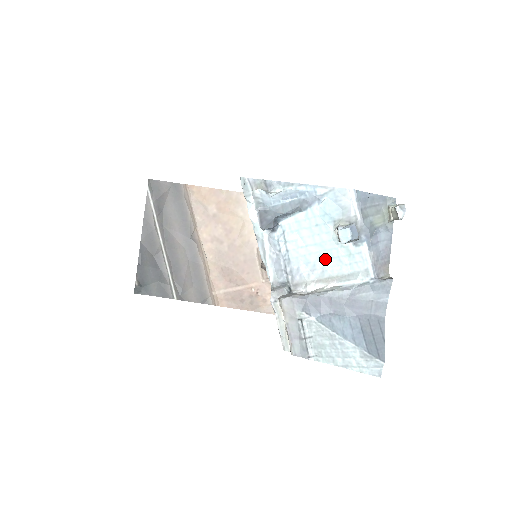
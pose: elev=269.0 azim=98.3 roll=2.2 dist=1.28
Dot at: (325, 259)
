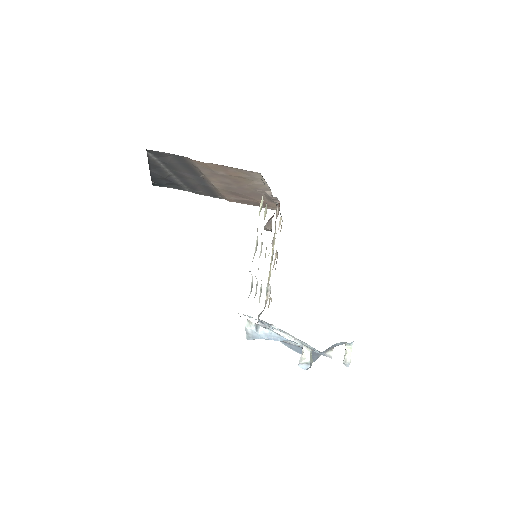
Dot at: occluded
